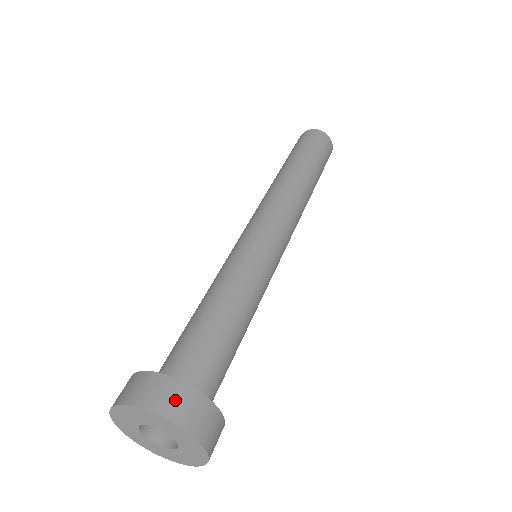
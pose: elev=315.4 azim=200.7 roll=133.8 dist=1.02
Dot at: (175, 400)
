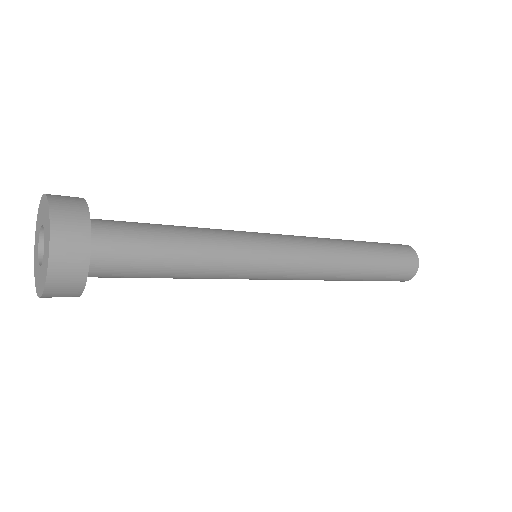
Dot at: (70, 221)
